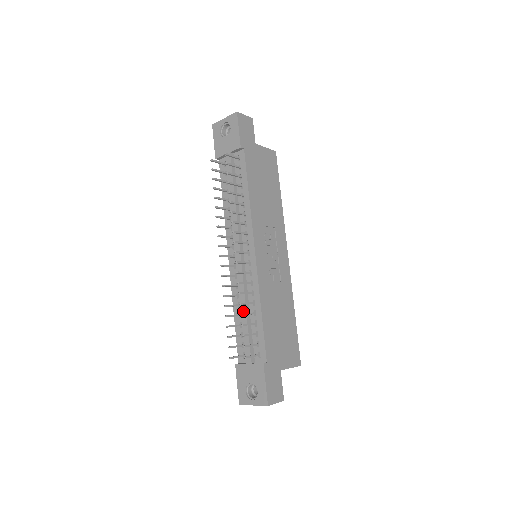
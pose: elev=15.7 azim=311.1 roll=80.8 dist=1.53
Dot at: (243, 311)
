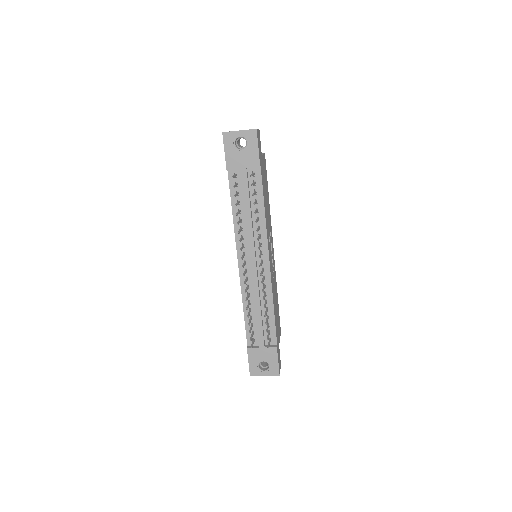
Dot at: (257, 309)
